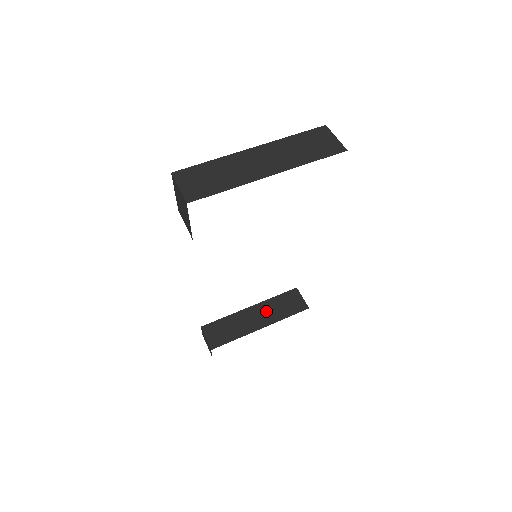
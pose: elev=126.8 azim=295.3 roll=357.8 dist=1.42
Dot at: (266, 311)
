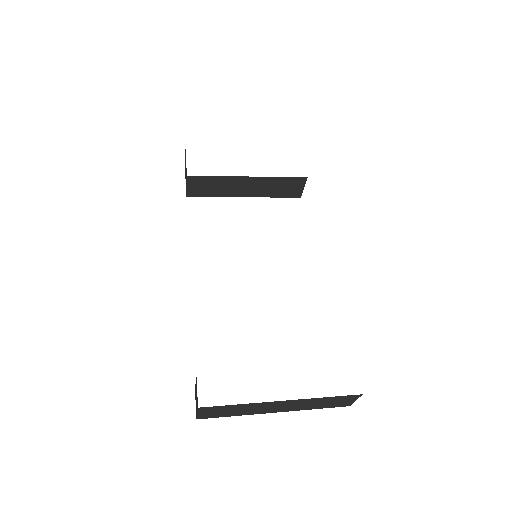
Dot at: occluded
